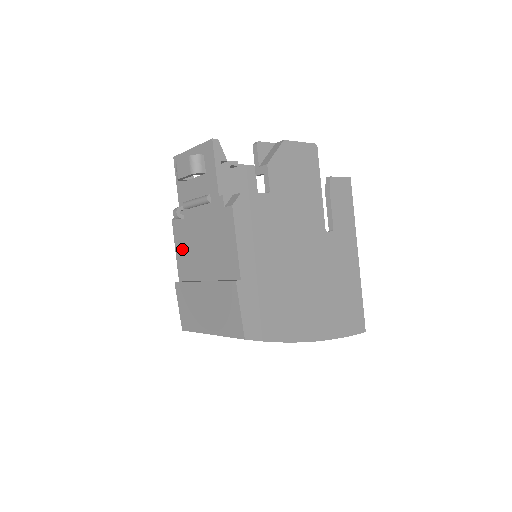
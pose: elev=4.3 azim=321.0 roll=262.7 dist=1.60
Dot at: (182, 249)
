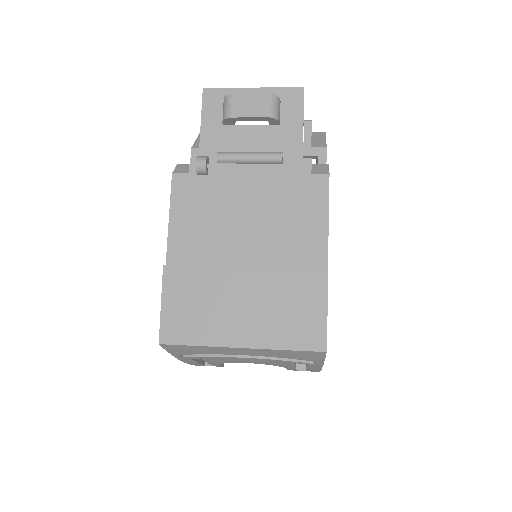
Dot at: (190, 218)
